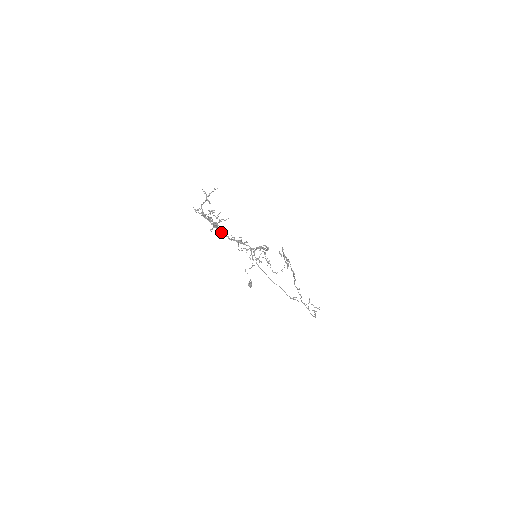
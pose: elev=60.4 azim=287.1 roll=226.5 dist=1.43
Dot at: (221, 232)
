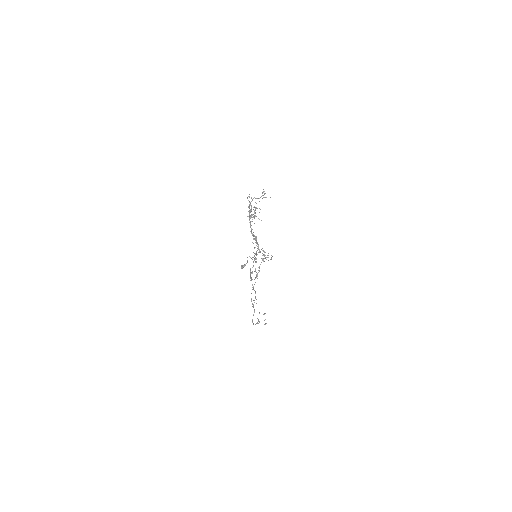
Dot at: (250, 223)
